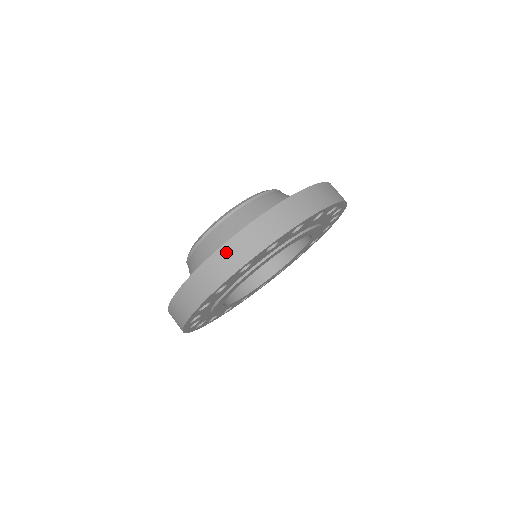
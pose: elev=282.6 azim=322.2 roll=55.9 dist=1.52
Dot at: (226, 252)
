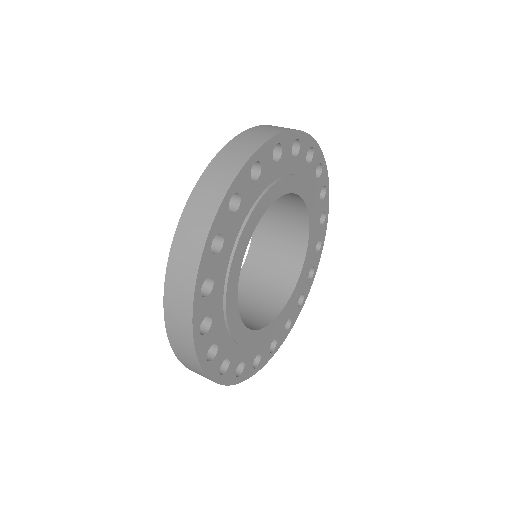
Dot at: (254, 131)
